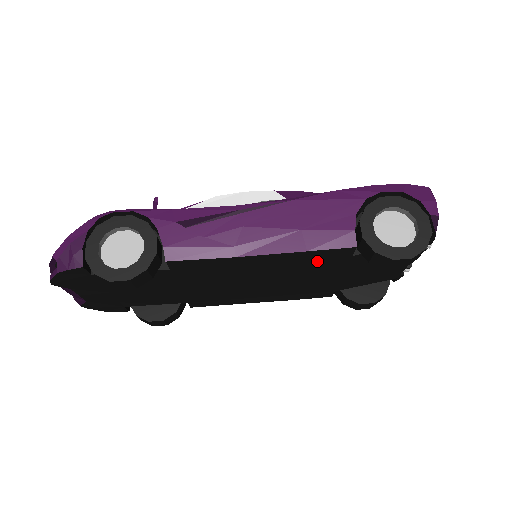
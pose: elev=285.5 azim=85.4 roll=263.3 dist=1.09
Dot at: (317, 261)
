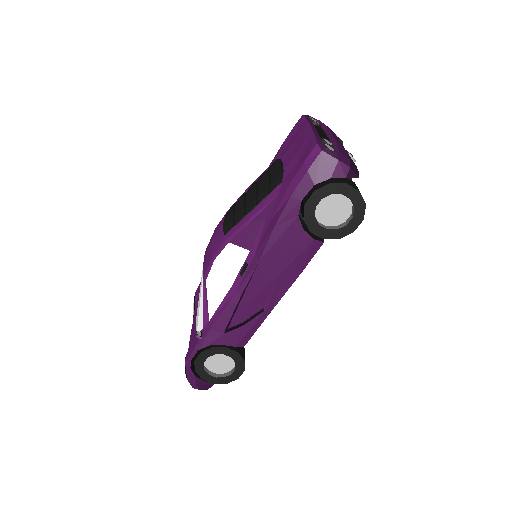
Dot at: occluded
